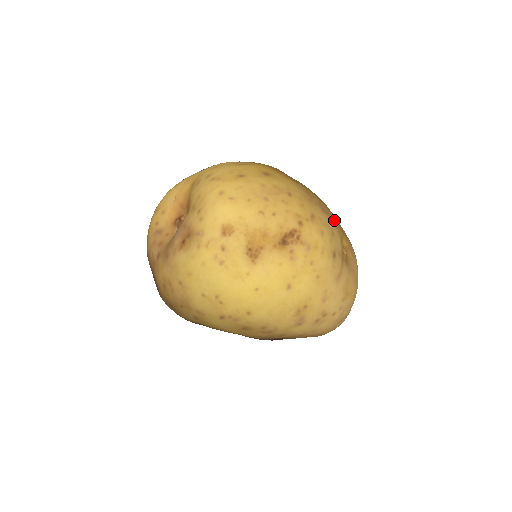
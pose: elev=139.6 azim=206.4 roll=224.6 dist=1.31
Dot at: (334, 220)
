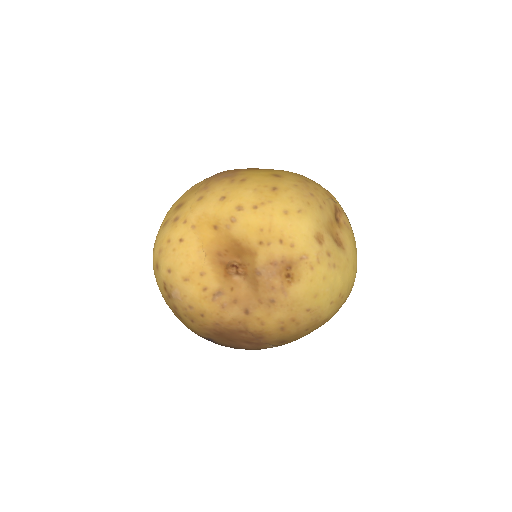
Dot at: occluded
